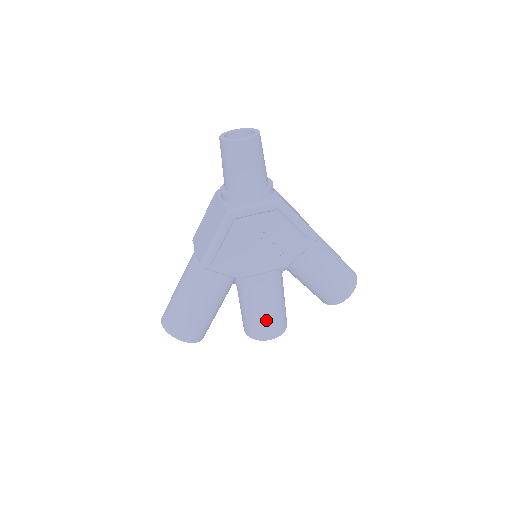
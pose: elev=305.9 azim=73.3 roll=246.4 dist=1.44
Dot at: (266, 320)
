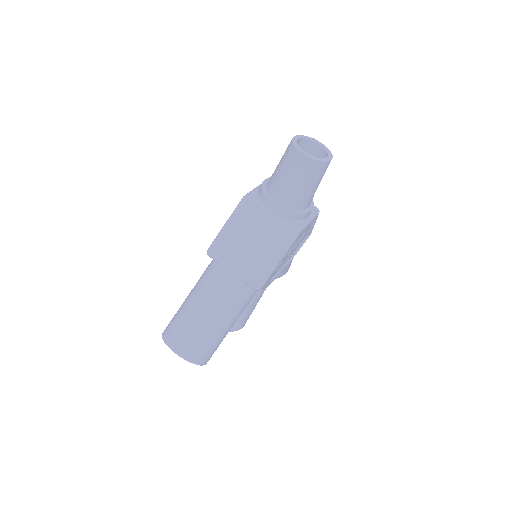
Dot at: occluded
